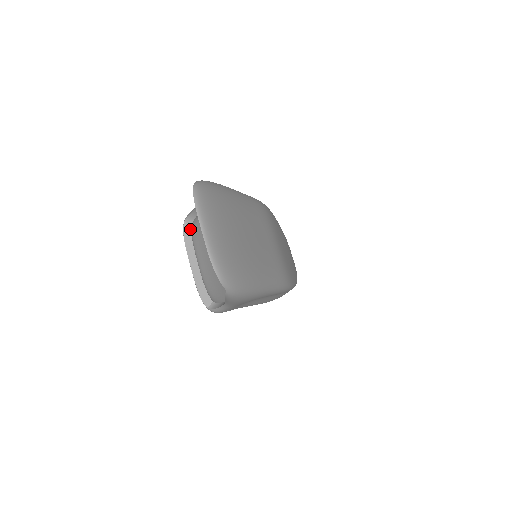
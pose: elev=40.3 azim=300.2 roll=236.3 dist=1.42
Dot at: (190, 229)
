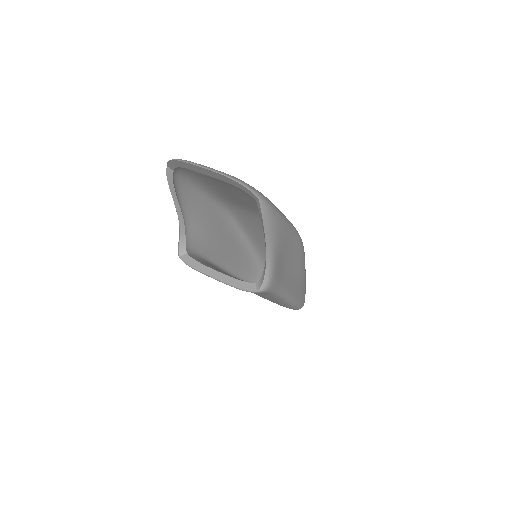
Dot at: (188, 257)
